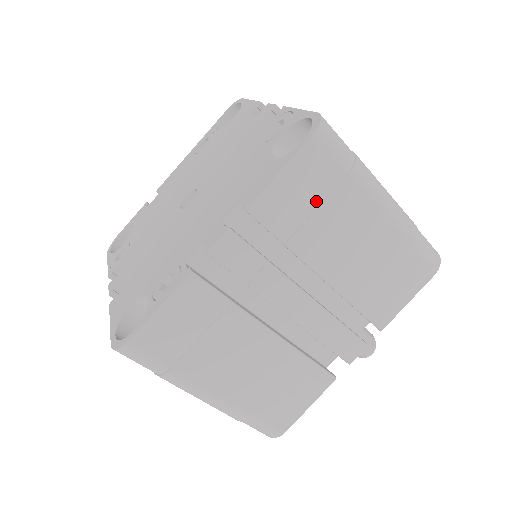
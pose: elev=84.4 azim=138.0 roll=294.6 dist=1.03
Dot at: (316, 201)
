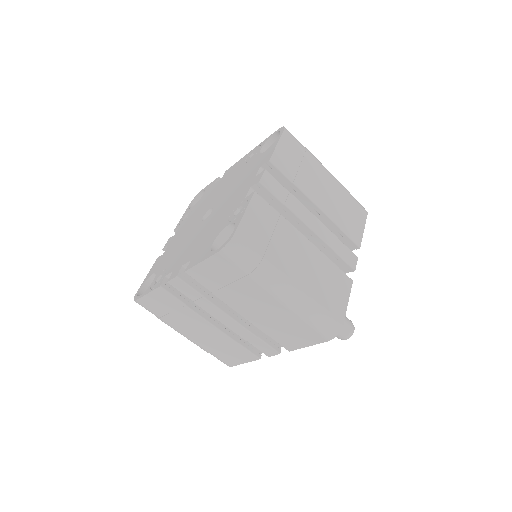
Dot at: (228, 281)
